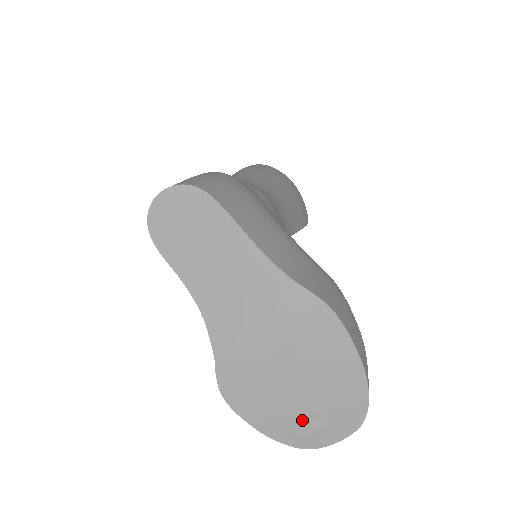
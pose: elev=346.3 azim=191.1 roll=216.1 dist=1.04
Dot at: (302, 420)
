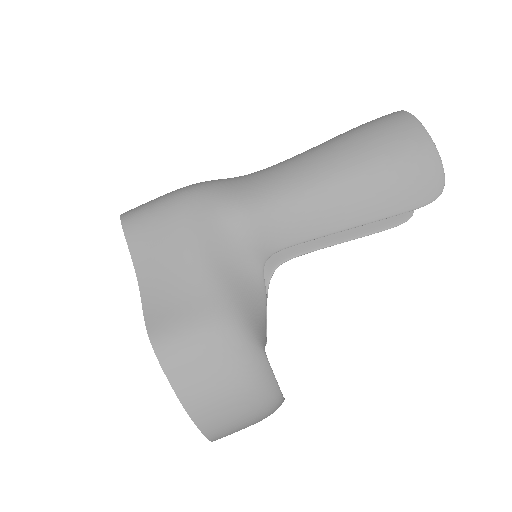
Dot at: occluded
